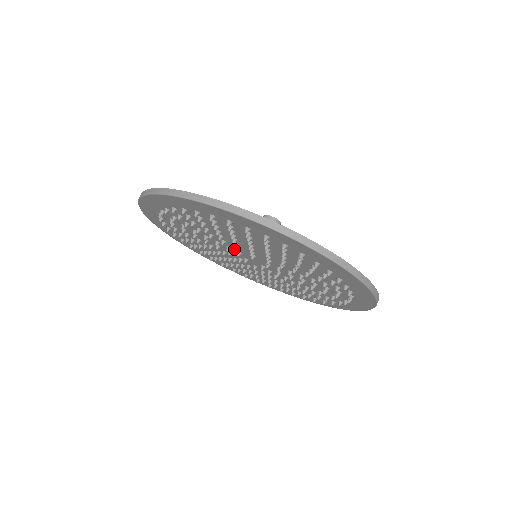
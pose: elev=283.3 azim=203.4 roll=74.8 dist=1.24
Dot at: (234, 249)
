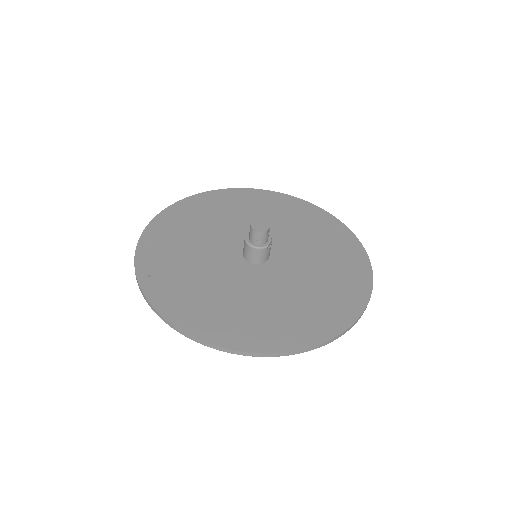
Dot at: occluded
